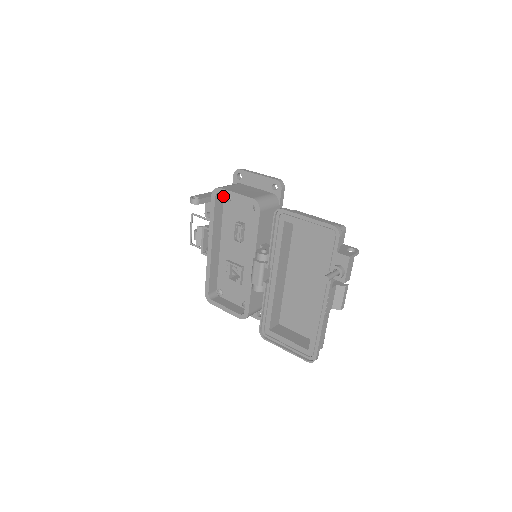
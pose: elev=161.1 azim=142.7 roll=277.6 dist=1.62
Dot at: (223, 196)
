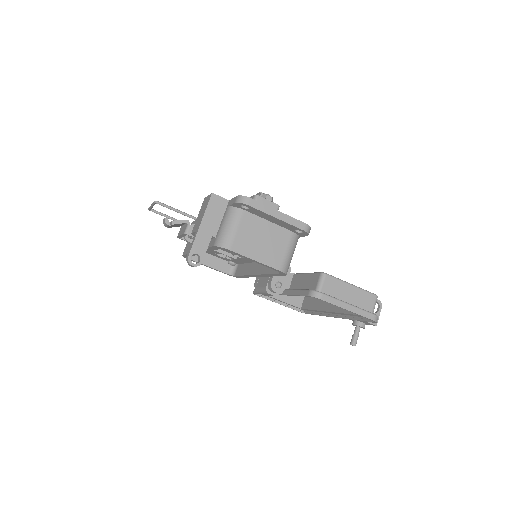
Dot at: occluded
